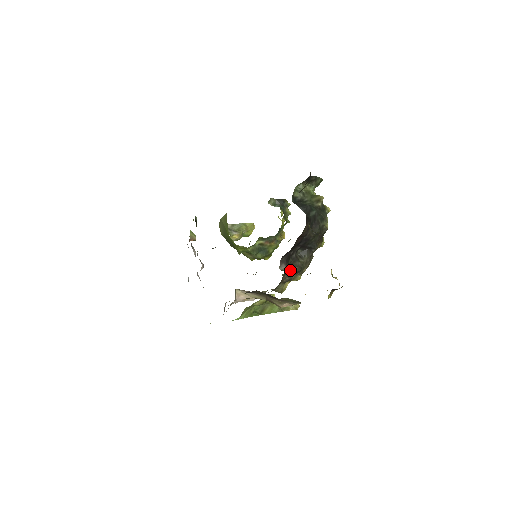
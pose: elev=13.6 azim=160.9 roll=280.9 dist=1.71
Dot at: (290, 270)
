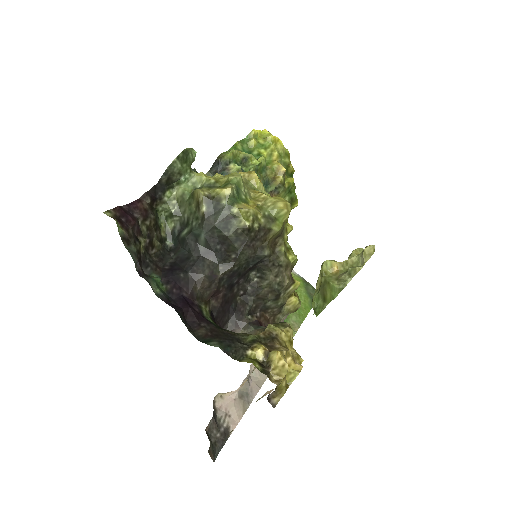
Dot at: (250, 328)
